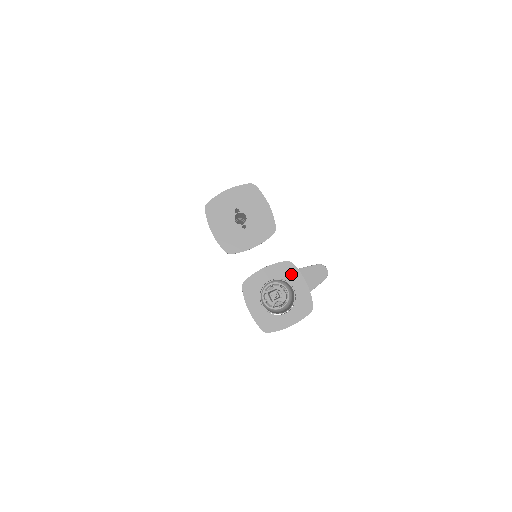
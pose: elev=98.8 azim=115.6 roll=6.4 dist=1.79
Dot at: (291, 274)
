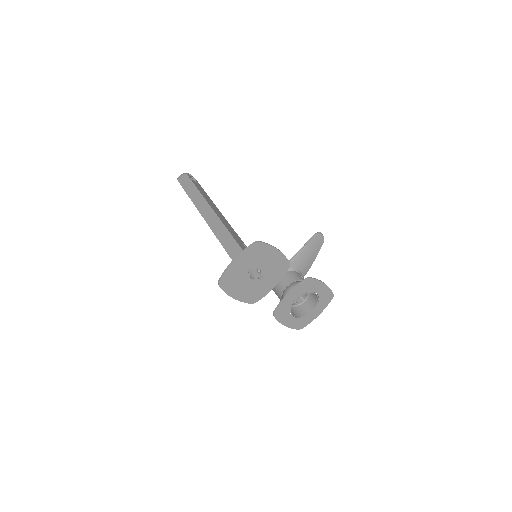
Dot at: (311, 286)
